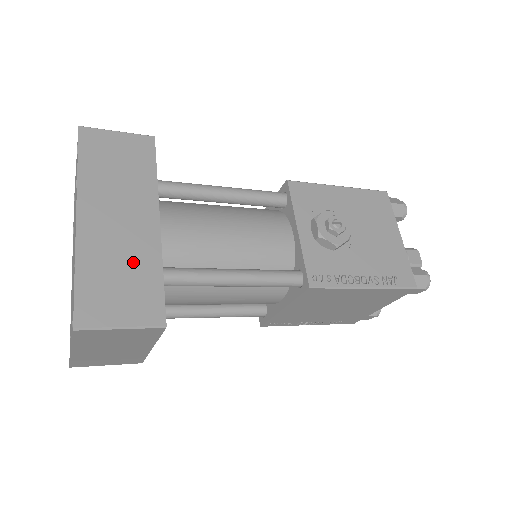
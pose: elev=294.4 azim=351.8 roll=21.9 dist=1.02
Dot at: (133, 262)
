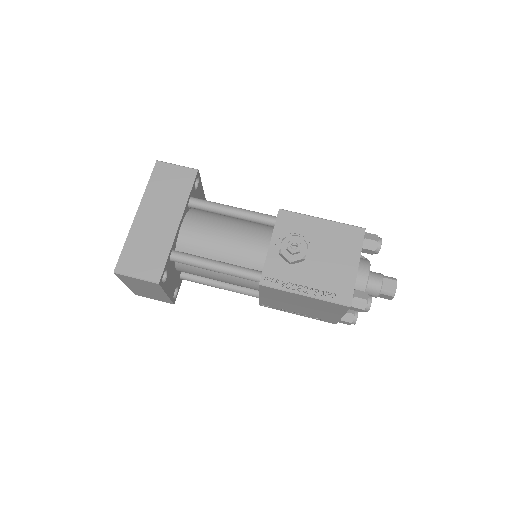
Dot at: (155, 244)
